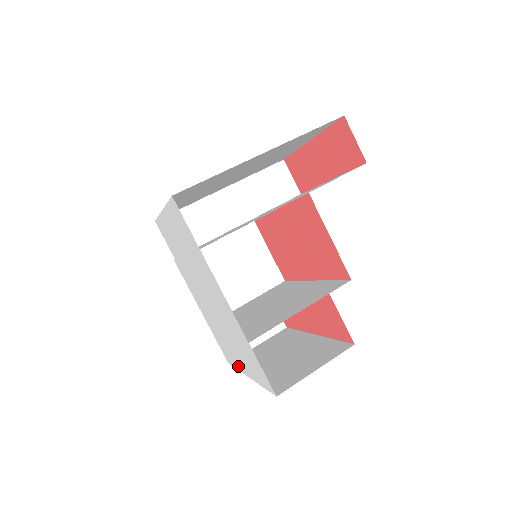
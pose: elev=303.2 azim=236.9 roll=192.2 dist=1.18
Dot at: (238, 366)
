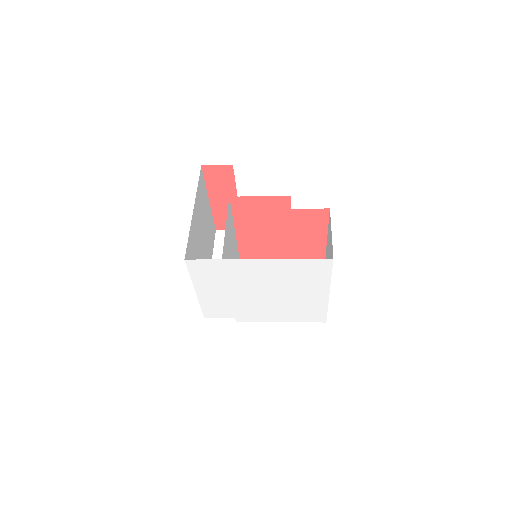
Dot at: (323, 303)
